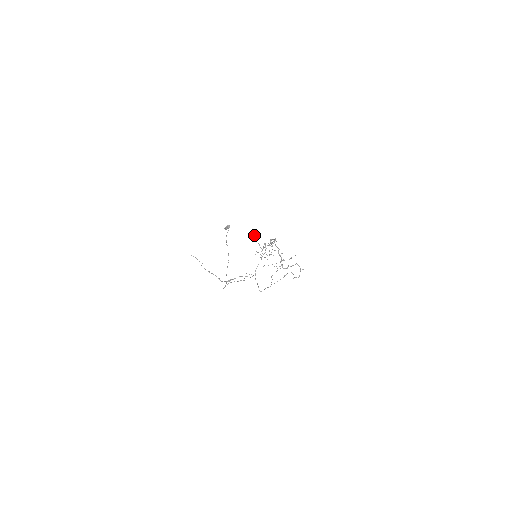
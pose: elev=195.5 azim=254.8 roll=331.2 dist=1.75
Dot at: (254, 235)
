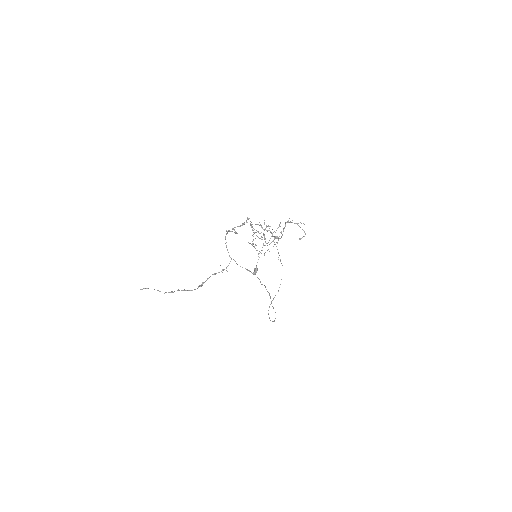
Dot at: (248, 242)
